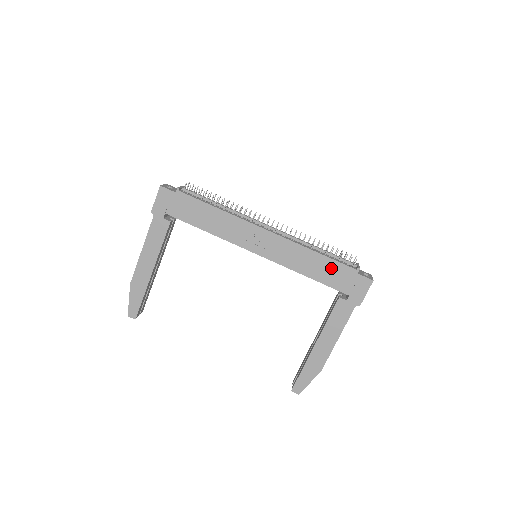
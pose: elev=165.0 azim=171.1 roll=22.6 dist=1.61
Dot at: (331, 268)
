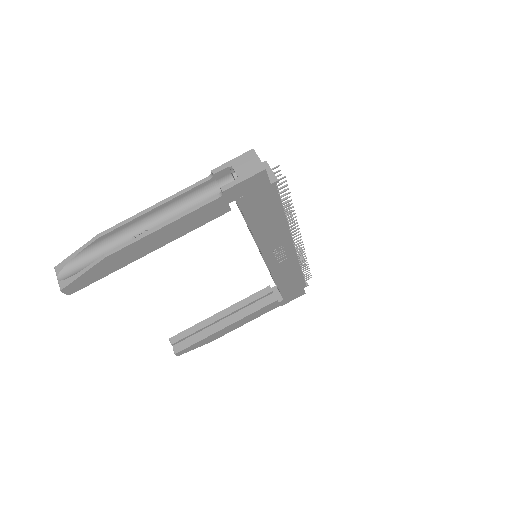
Dot at: (296, 282)
